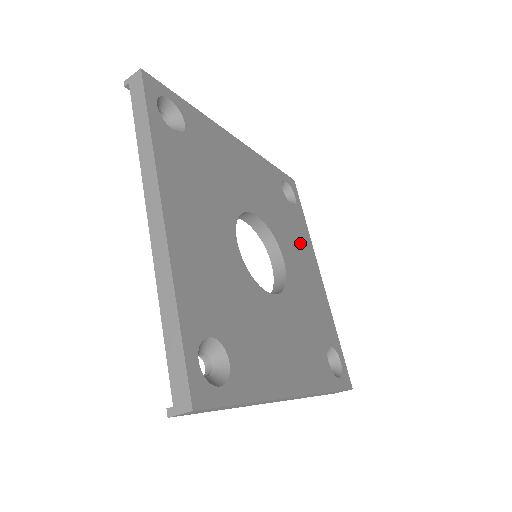
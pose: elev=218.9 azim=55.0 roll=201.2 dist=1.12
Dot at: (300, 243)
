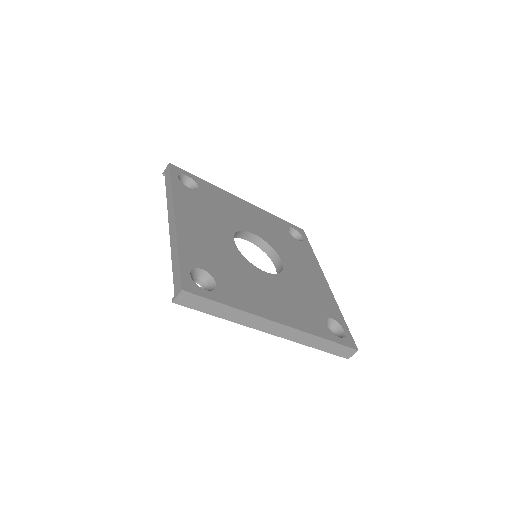
Dot at: (304, 259)
